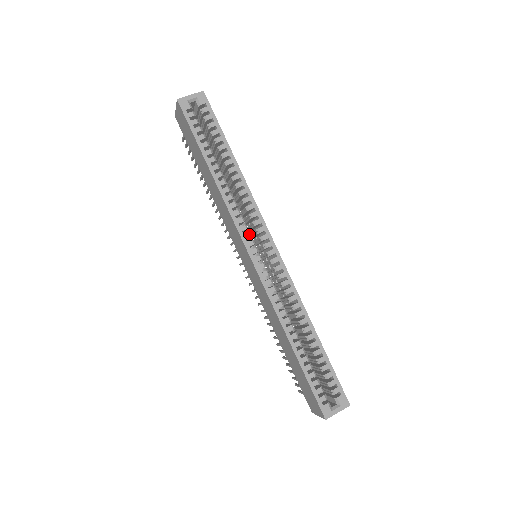
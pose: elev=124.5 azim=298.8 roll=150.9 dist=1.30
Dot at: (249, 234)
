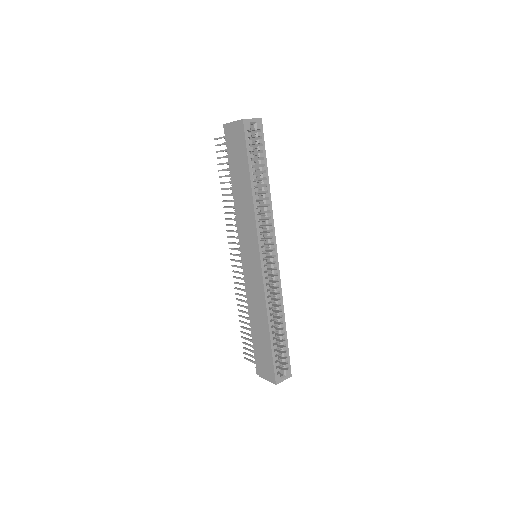
Dot at: occluded
